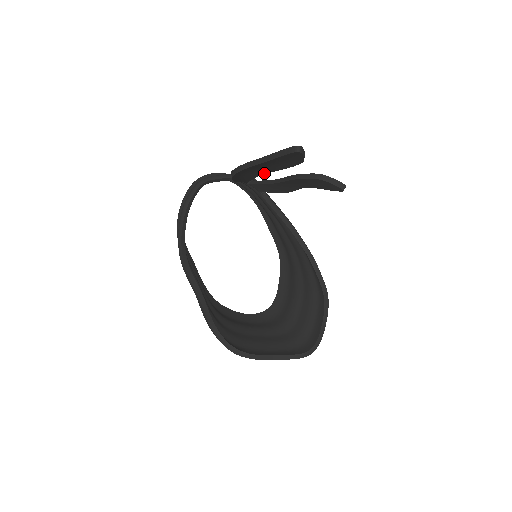
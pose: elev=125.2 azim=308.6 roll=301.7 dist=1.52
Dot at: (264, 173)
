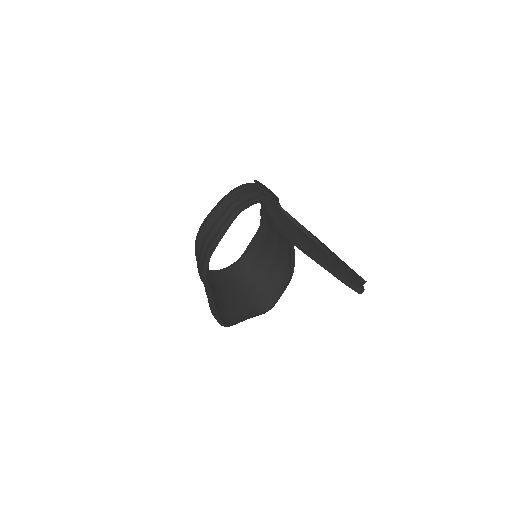
Dot at: occluded
